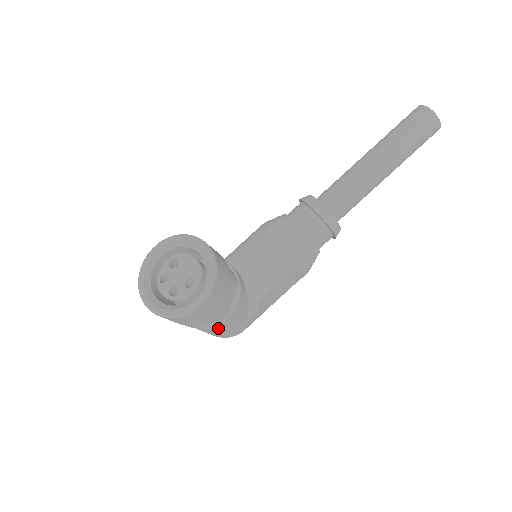
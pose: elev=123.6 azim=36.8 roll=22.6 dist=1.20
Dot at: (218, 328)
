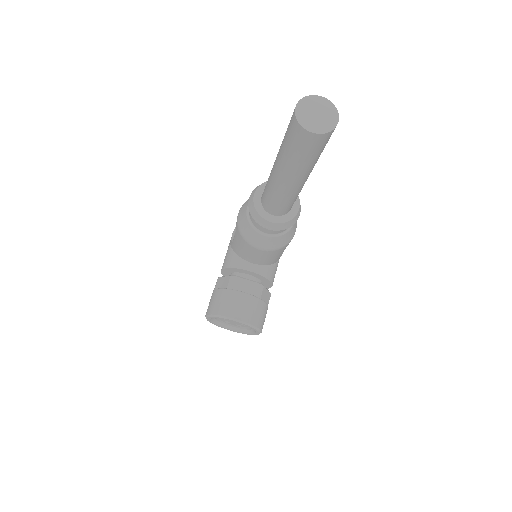
Dot at: occluded
